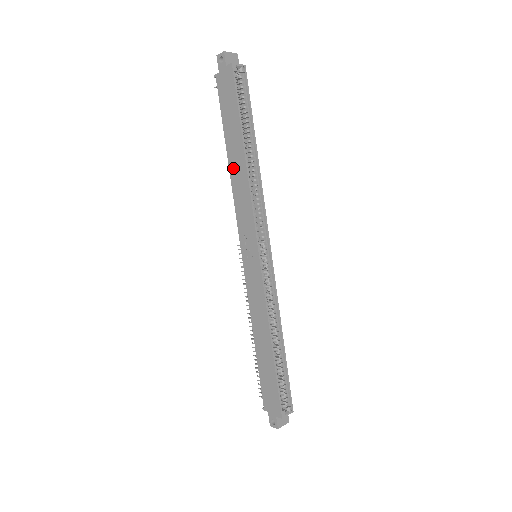
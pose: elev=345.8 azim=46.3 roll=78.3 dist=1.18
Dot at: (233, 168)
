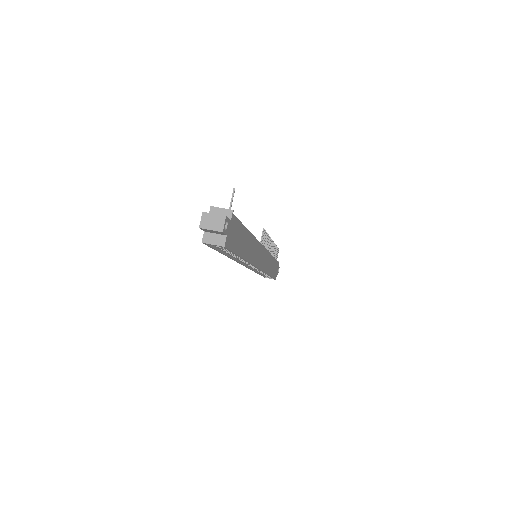
Dot at: occluded
